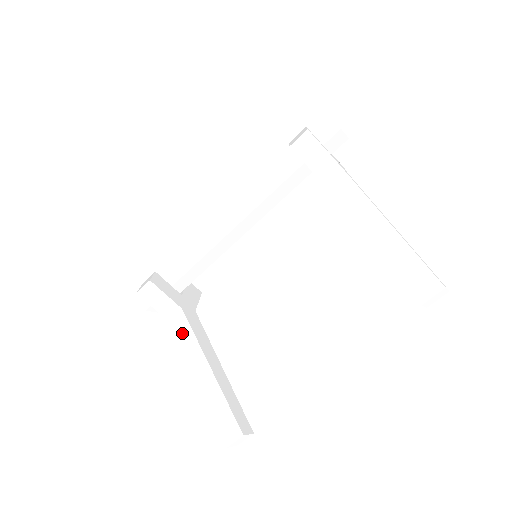
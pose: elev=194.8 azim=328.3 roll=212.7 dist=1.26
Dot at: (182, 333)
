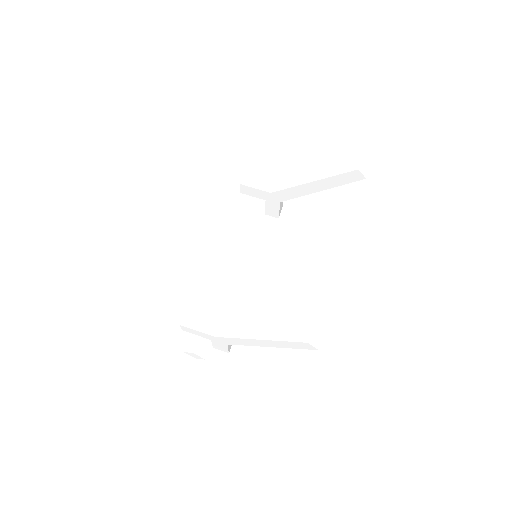
Dot at: (229, 330)
